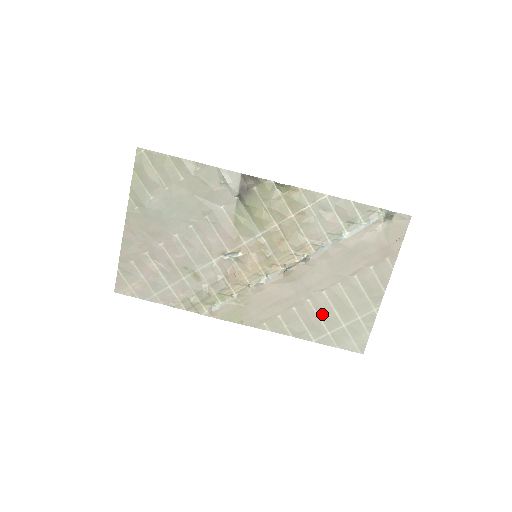
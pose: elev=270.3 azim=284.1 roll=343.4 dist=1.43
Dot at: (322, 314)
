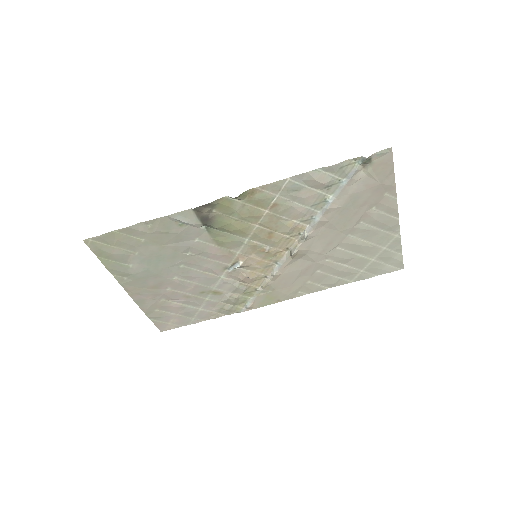
Dot at: (347, 262)
